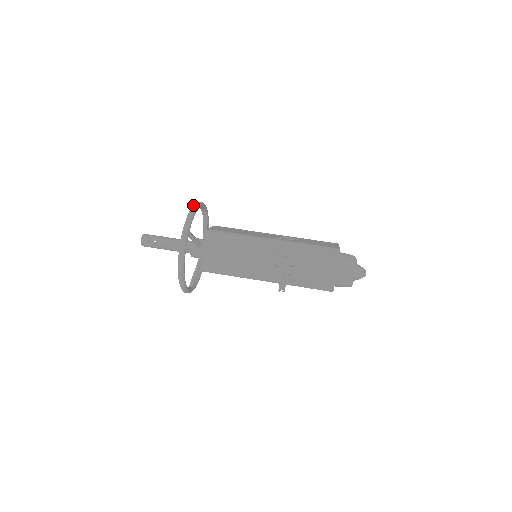
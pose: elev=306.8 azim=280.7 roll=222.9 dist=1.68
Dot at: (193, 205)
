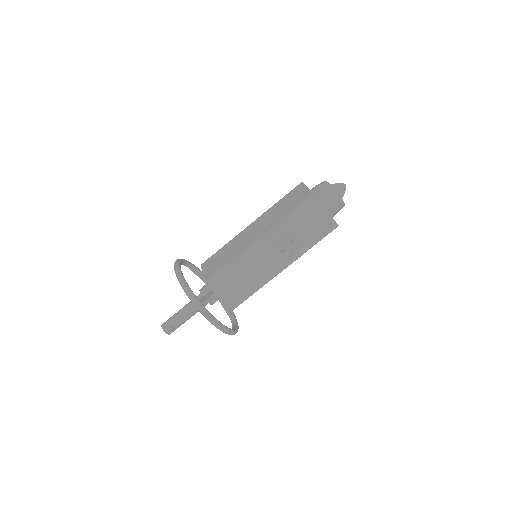
Dot at: (177, 278)
